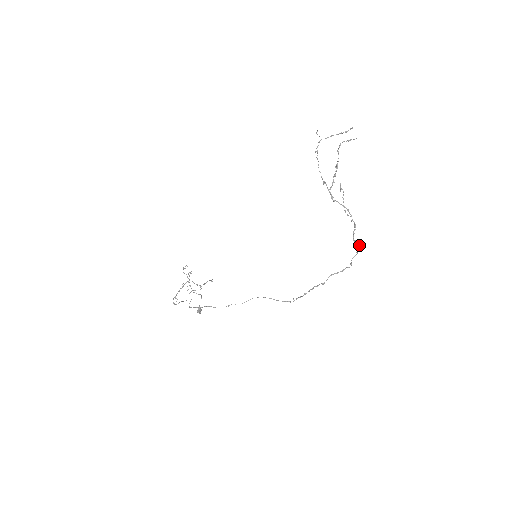
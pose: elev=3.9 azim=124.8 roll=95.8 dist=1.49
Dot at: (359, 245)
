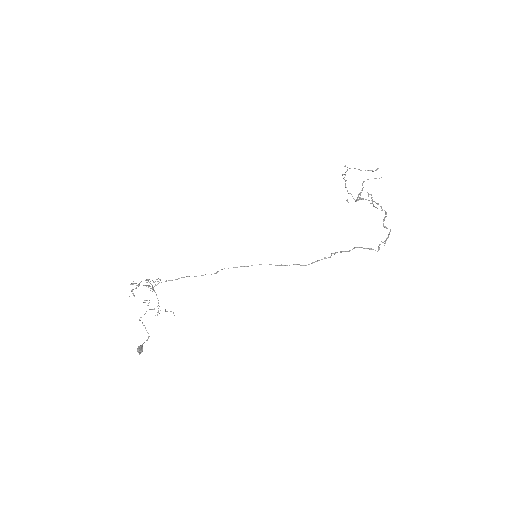
Dot at: (390, 230)
